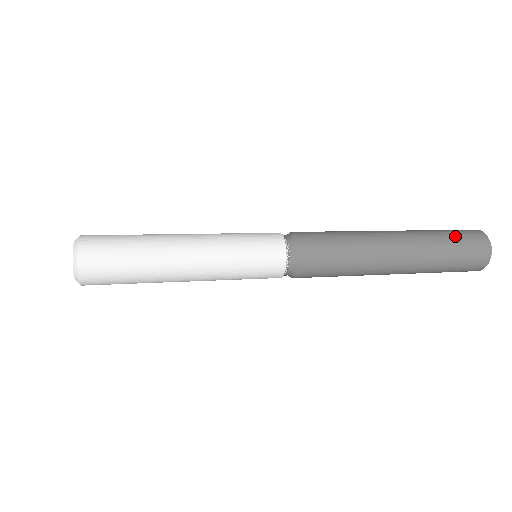
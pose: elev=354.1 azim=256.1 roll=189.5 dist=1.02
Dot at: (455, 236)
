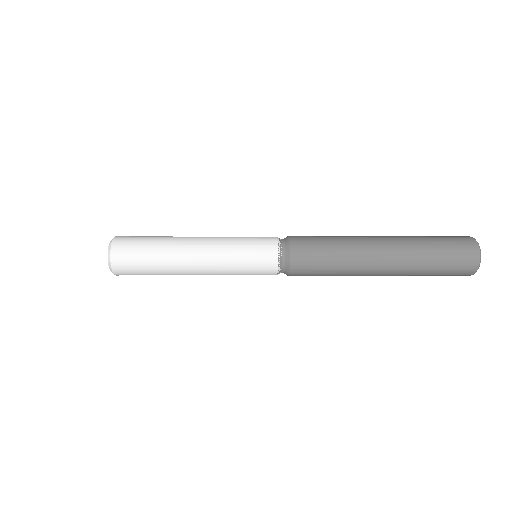
Dot at: (444, 247)
